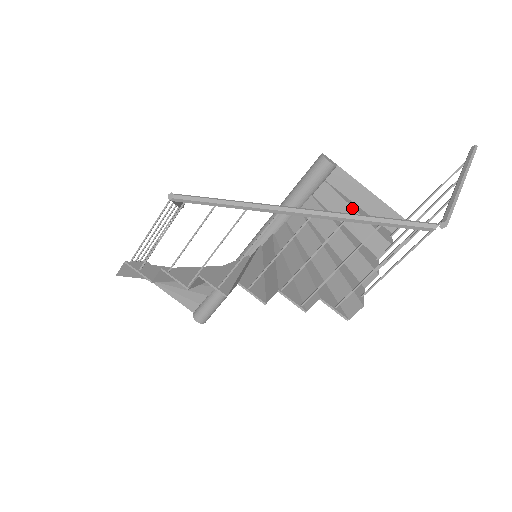
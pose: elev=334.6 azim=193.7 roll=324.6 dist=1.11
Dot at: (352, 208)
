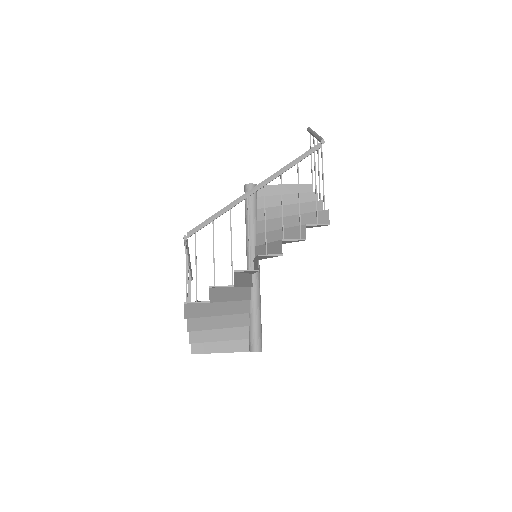
Dot at: (282, 195)
